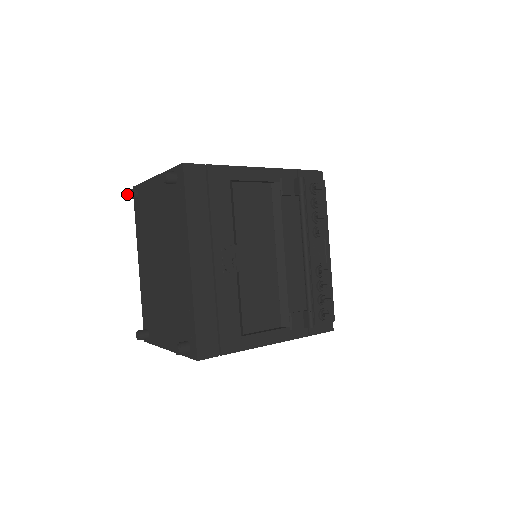
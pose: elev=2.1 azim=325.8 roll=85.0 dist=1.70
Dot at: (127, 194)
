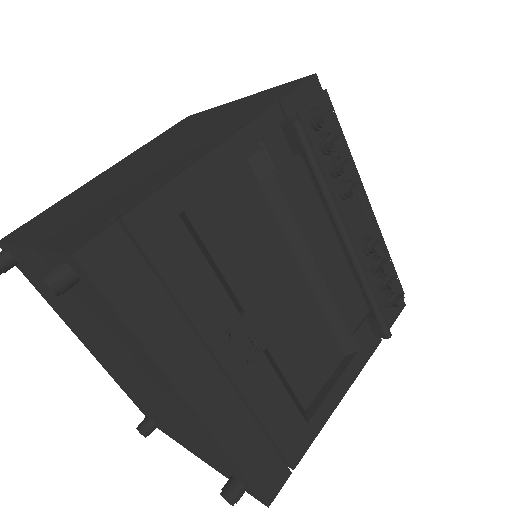
Dot at: out of frame
